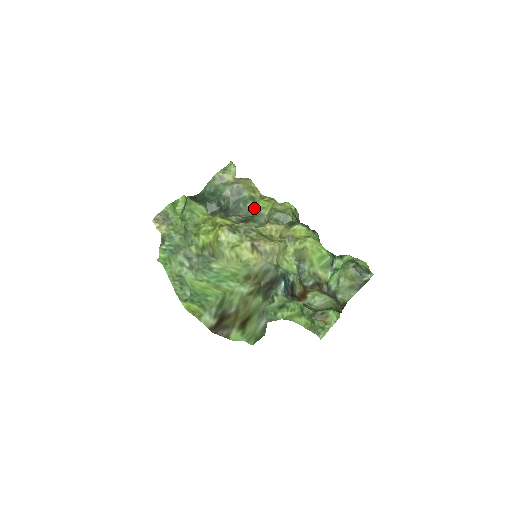
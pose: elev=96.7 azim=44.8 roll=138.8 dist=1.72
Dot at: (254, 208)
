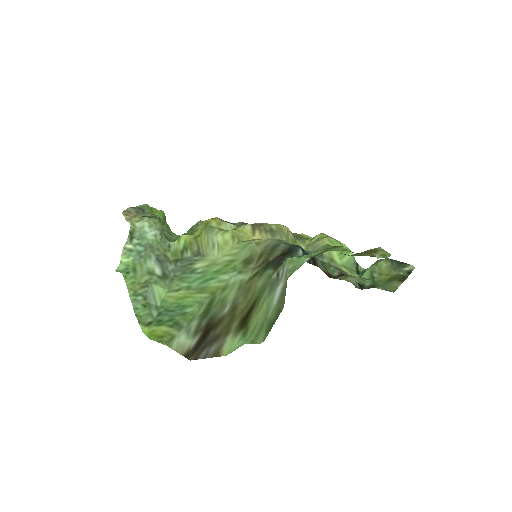
Dot at: occluded
